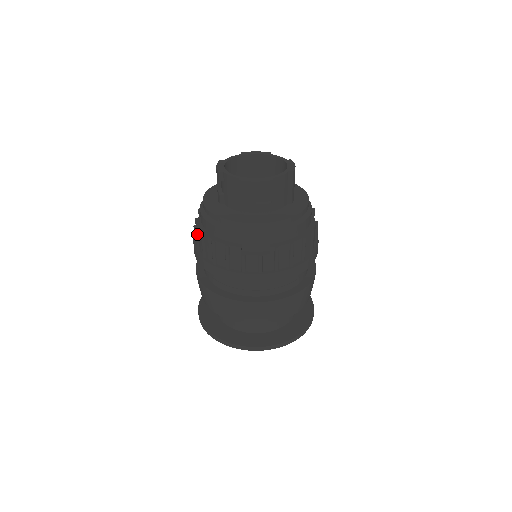
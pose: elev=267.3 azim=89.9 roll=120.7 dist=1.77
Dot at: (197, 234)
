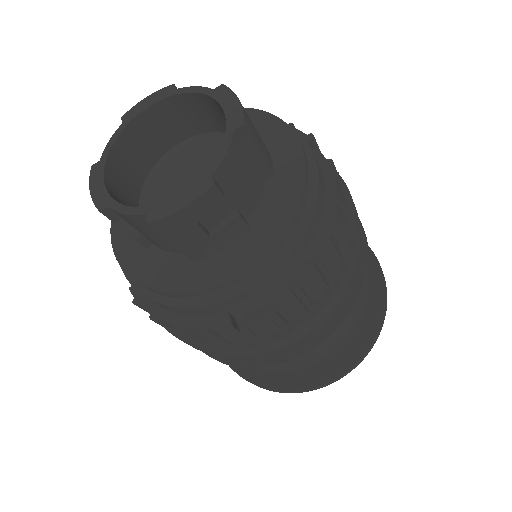
Dot at: (144, 309)
